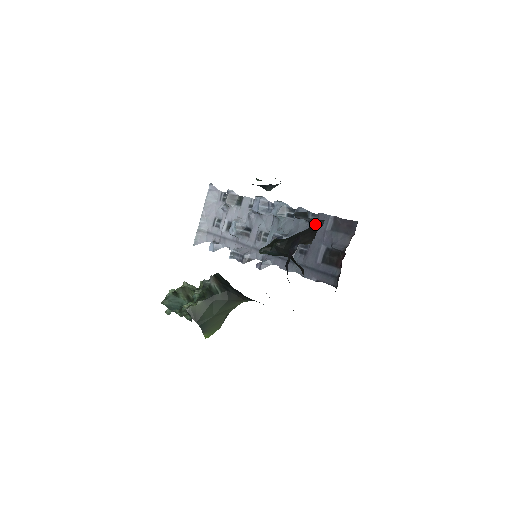
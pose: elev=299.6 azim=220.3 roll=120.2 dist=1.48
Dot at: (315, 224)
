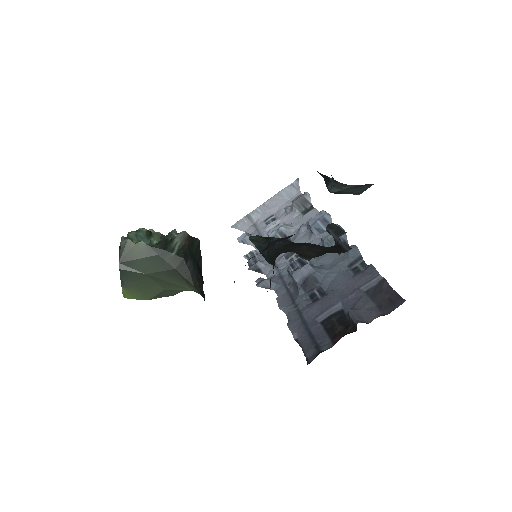
Dot at: (338, 247)
